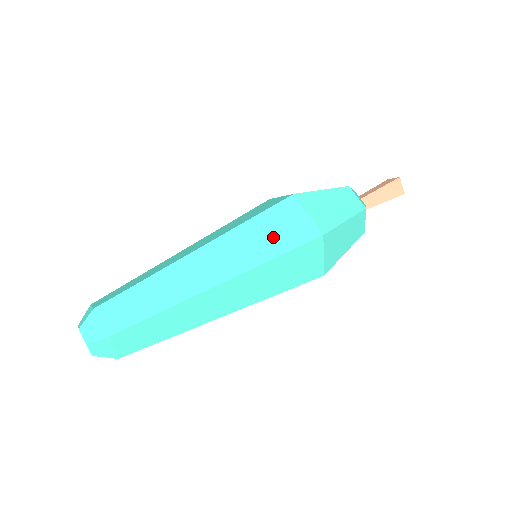
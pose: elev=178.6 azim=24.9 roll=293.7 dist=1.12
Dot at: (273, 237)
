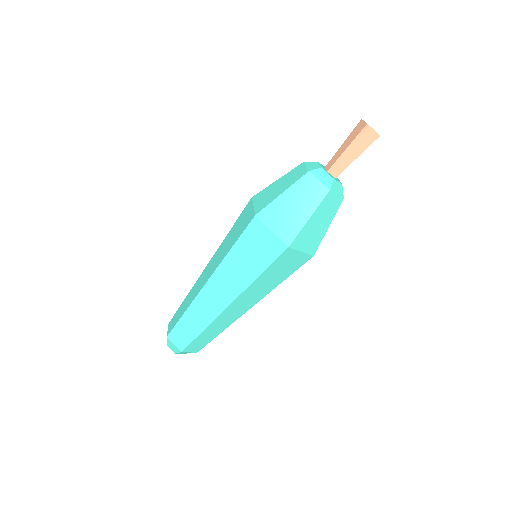
Dot at: (251, 260)
